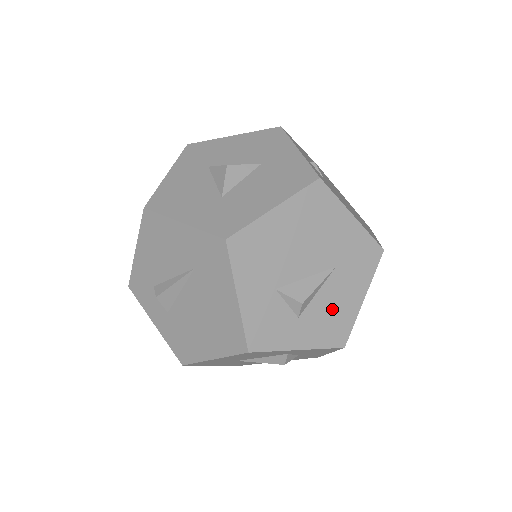
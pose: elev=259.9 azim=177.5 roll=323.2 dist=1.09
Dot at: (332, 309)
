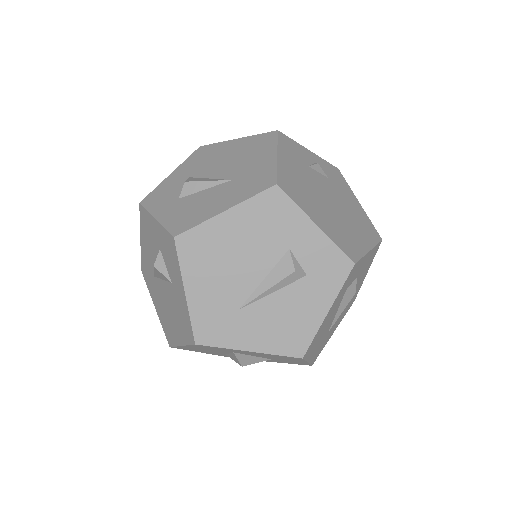
Dot at: (199, 205)
